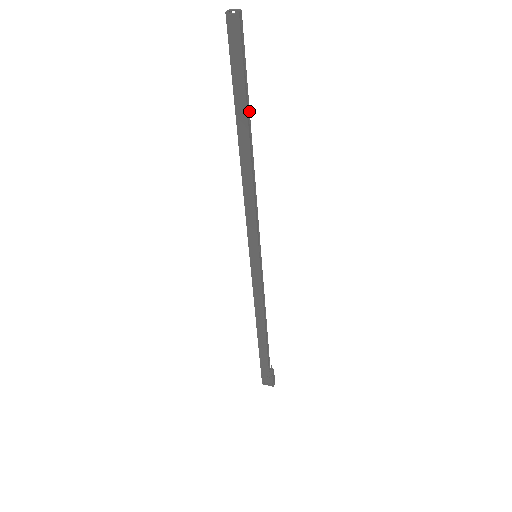
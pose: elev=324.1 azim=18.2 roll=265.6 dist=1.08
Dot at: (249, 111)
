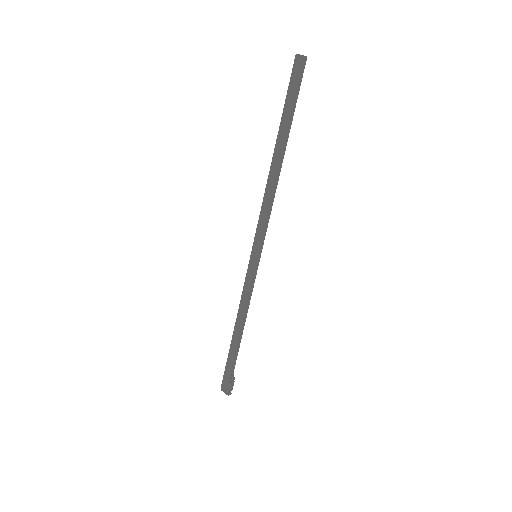
Dot at: (289, 132)
